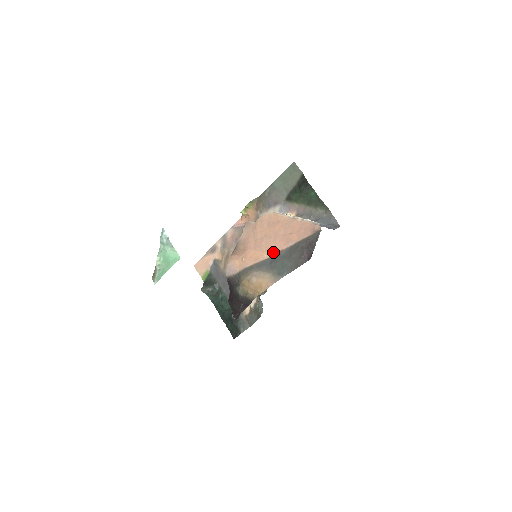
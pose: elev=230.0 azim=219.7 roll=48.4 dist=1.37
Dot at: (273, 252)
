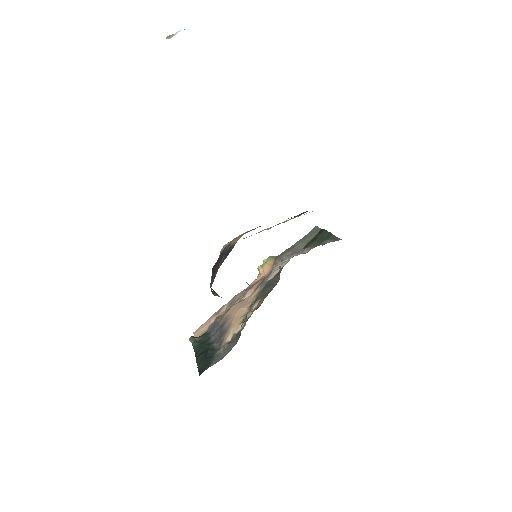
Dot at: (271, 227)
